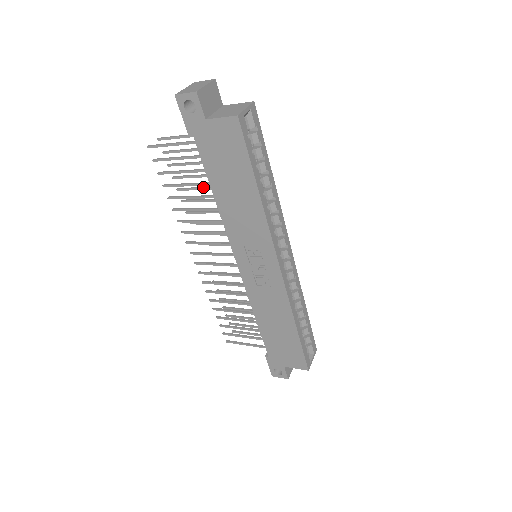
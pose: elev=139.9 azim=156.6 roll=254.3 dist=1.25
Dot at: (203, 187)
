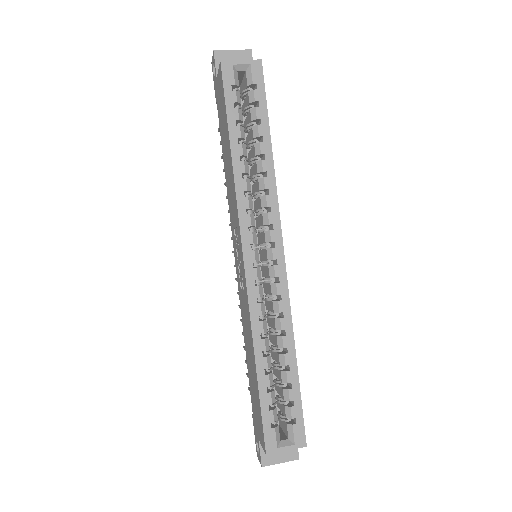
Dot at: occluded
